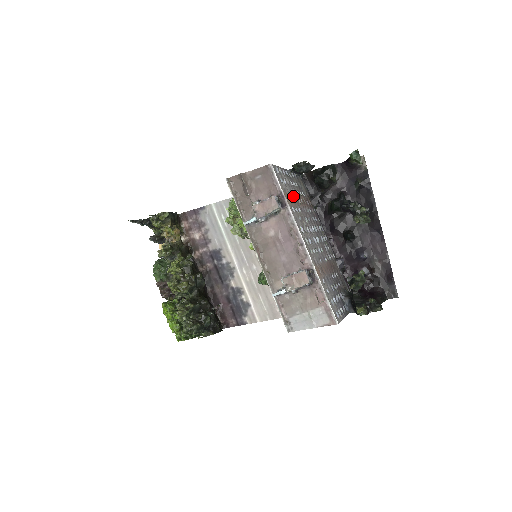
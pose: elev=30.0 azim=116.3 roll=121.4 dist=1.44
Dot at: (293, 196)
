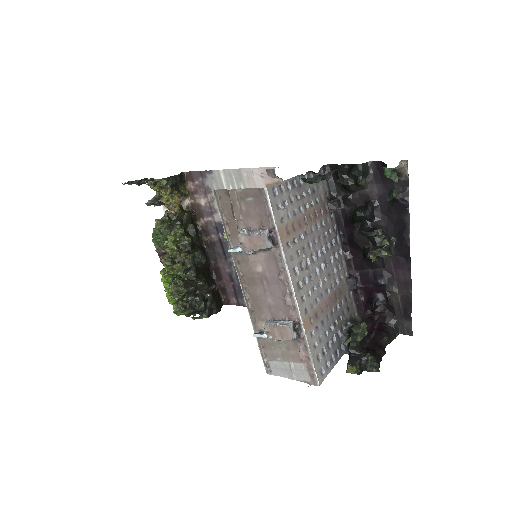
Dot at: (296, 219)
